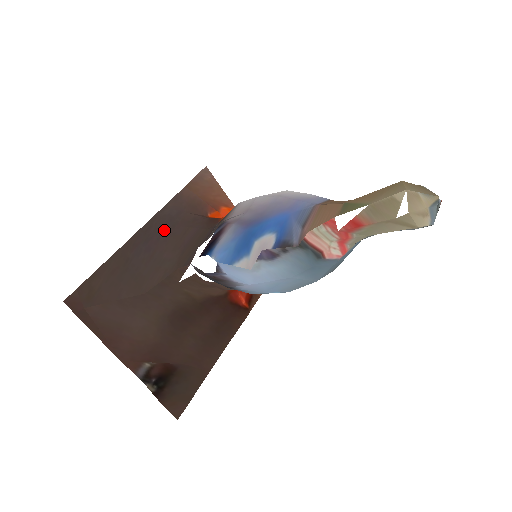
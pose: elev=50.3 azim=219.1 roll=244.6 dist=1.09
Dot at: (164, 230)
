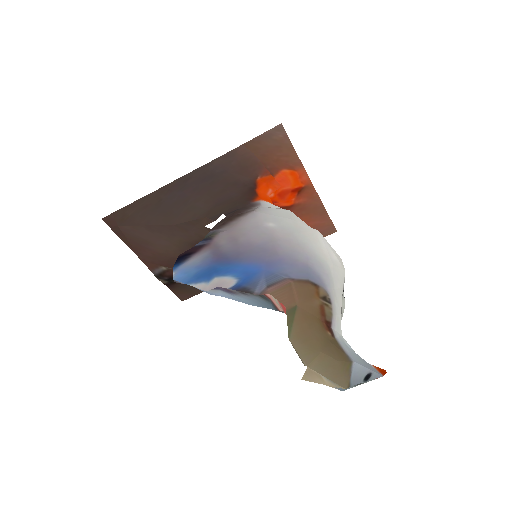
Dot at: (202, 184)
